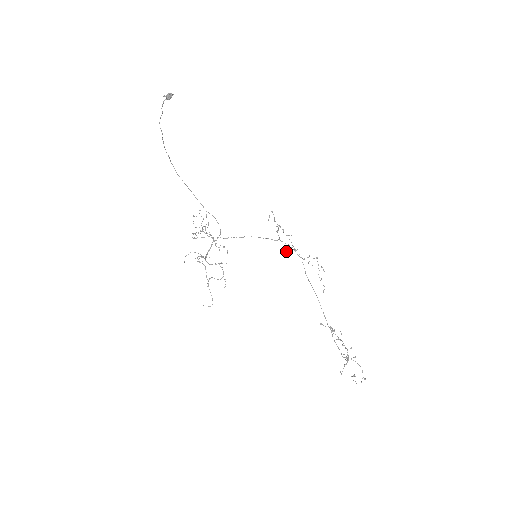
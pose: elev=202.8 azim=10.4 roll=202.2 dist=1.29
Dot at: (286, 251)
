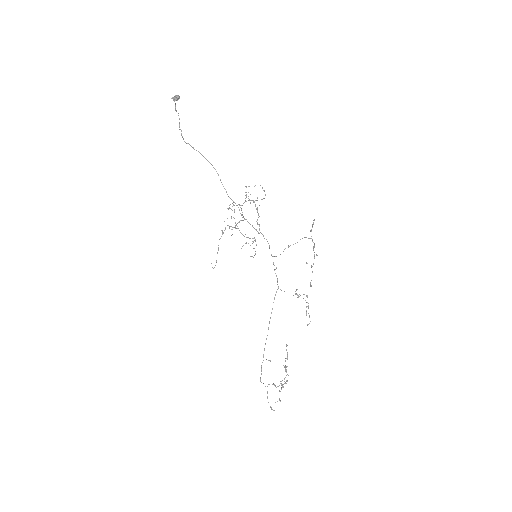
Dot at: occluded
